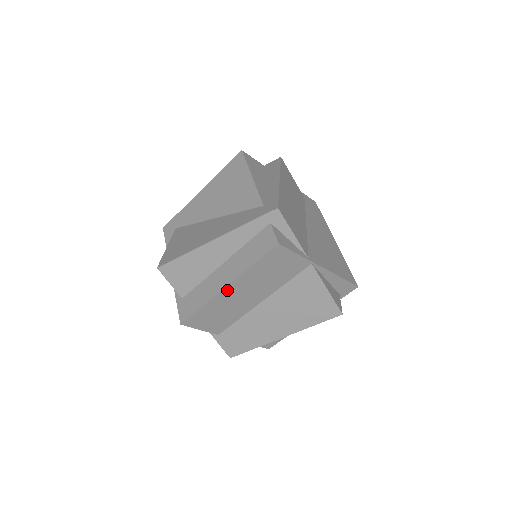
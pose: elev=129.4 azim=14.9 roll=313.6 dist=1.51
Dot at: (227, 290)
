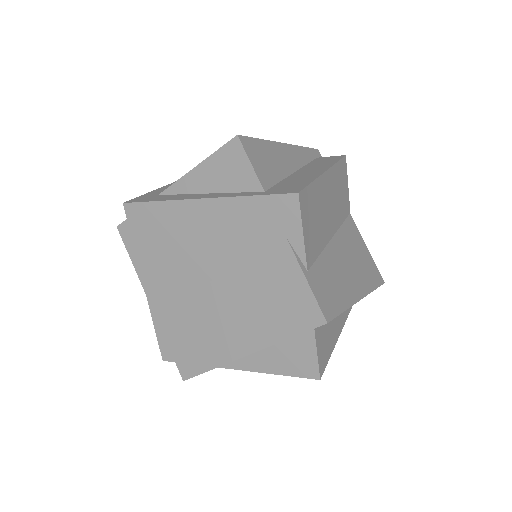
Dot at: (325, 178)
